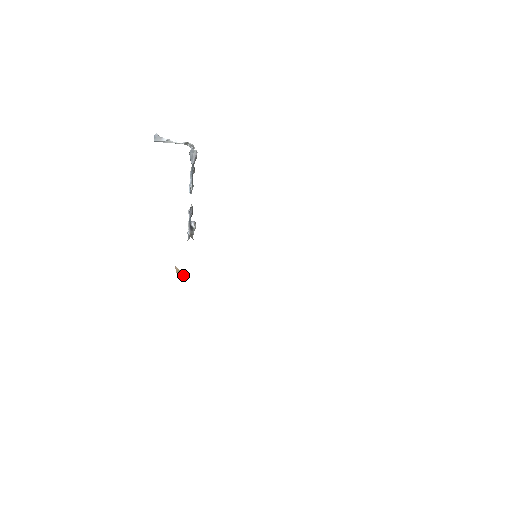
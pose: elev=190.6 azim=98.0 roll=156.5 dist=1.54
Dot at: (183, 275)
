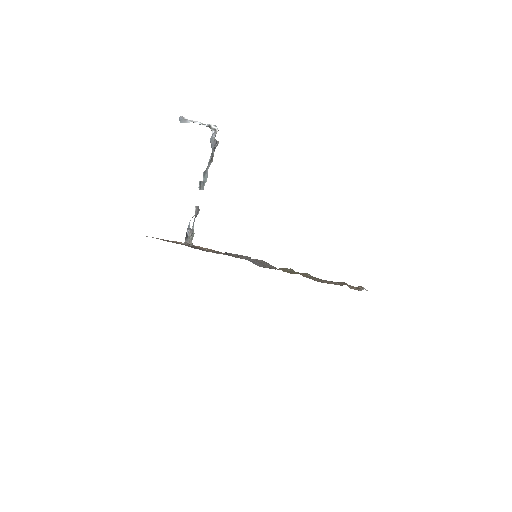
Dot at: occluded
